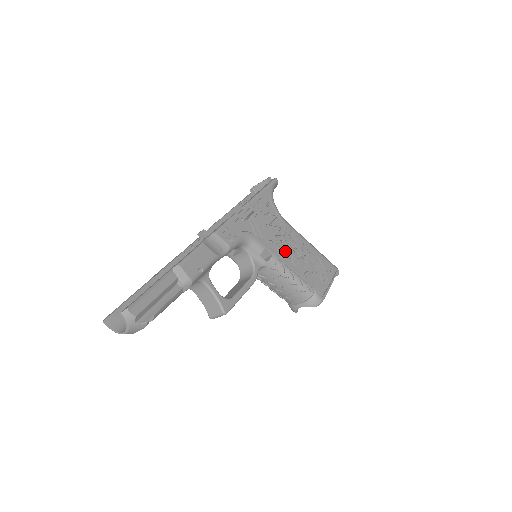
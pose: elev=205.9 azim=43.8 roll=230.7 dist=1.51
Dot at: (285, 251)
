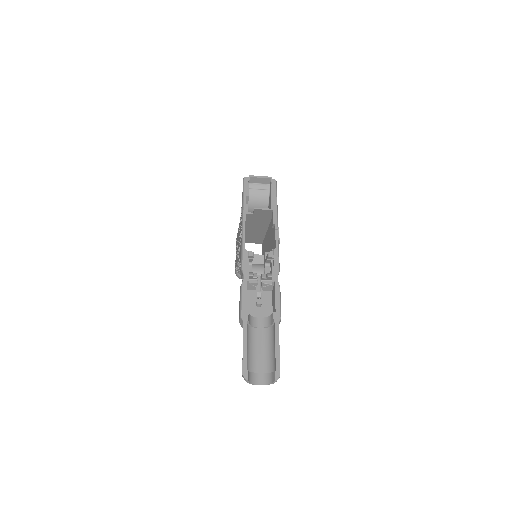
Dot at: occluded
